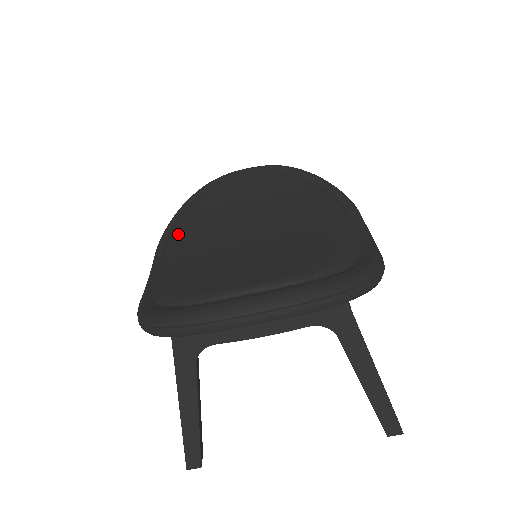
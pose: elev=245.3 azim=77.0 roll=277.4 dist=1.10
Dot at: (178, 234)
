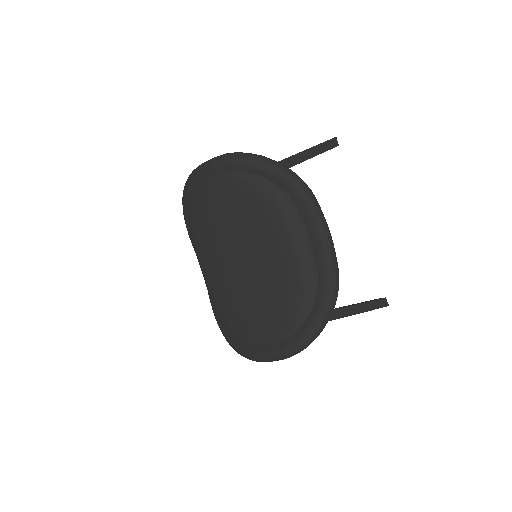
Dot at: (199, 252)
